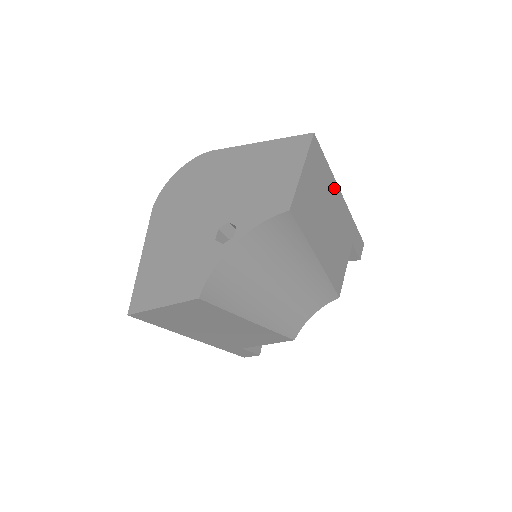
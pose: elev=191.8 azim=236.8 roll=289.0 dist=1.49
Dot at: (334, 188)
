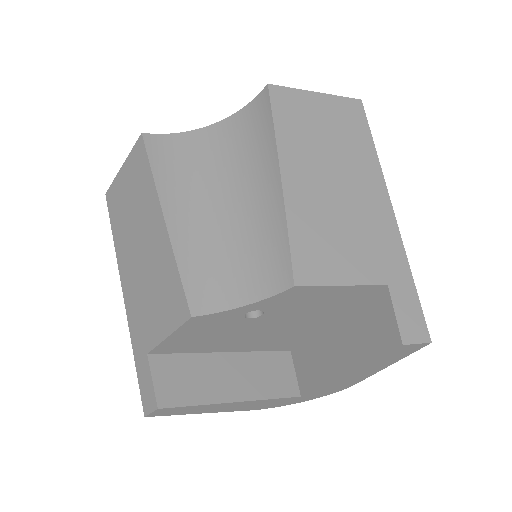
Dot at: (374, 175)
